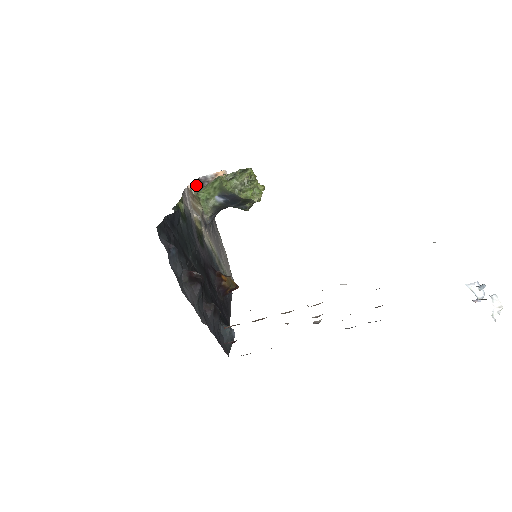
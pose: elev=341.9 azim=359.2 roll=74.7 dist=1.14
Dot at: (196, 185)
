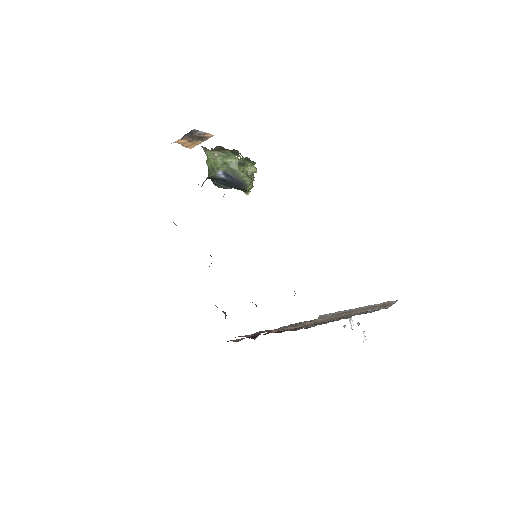
Dot at: occluded
